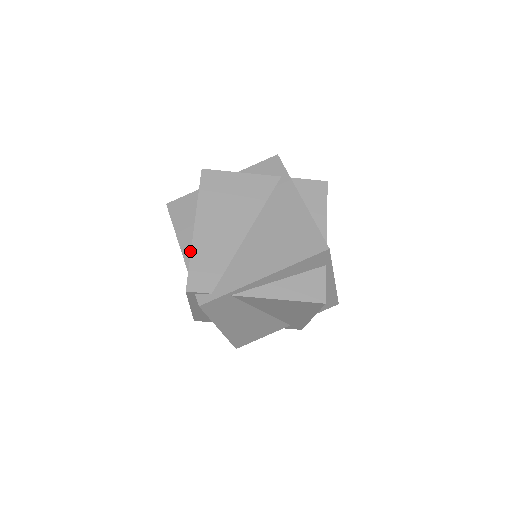
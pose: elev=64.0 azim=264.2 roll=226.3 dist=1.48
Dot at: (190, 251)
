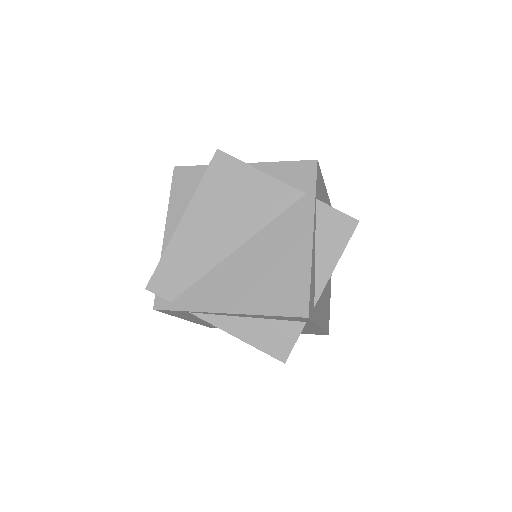
Dot at: occluded
